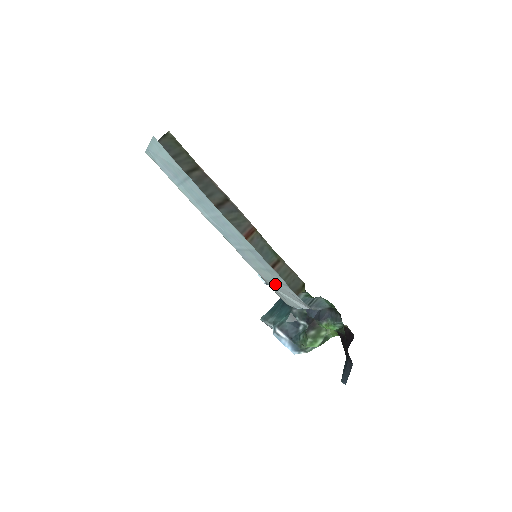
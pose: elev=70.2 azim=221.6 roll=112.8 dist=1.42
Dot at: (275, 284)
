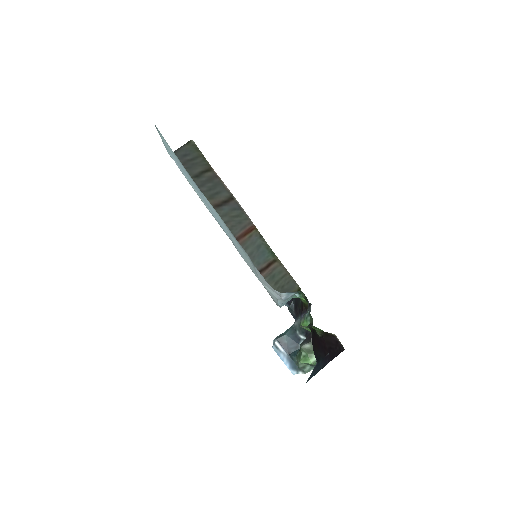
Dot at: (256, 273)
